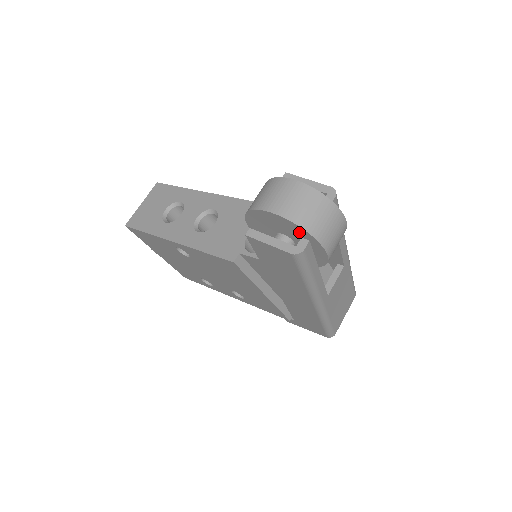
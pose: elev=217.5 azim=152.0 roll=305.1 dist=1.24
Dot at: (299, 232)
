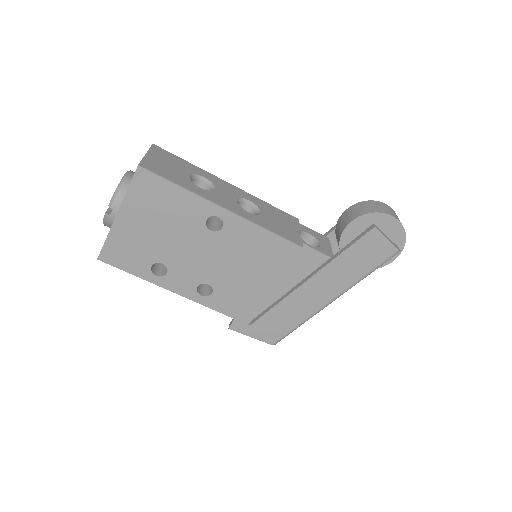
Dot at: (398, 239)
